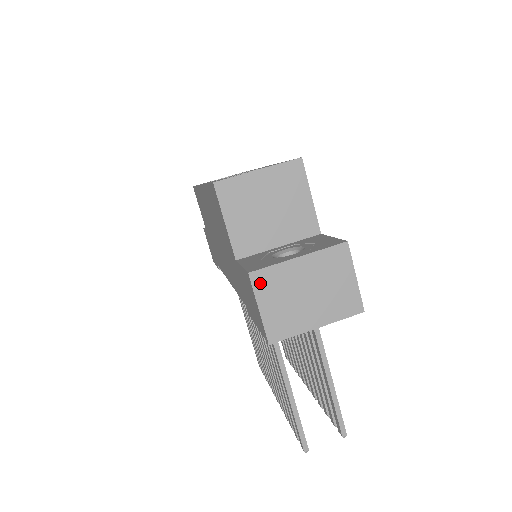
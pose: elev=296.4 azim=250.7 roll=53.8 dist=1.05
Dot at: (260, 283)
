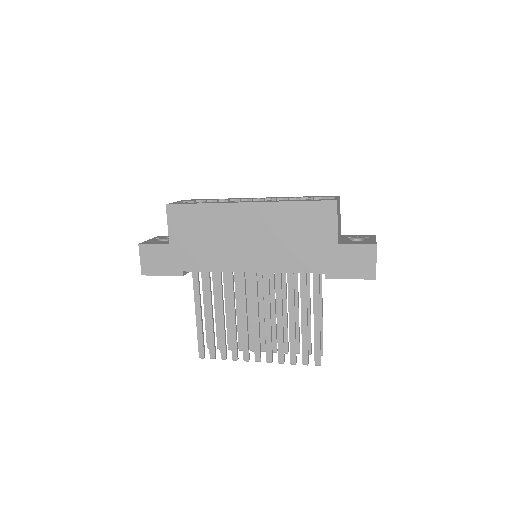
Dot at: (376, 249)
